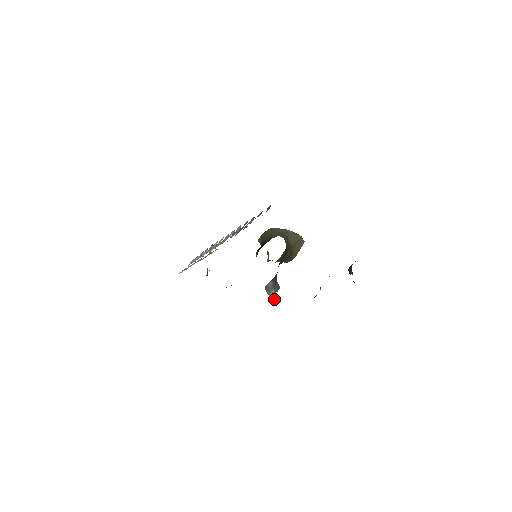
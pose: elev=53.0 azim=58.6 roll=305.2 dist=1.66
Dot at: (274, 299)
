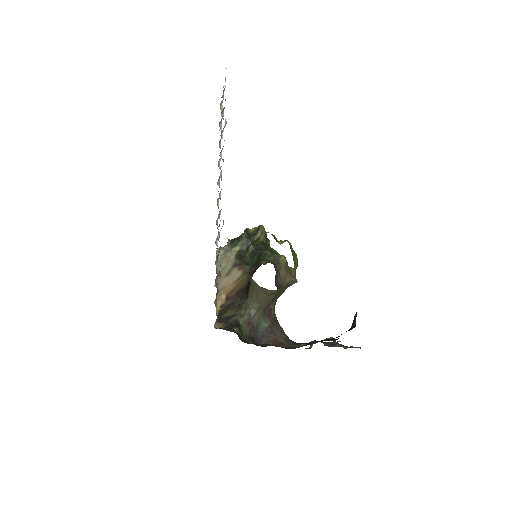
Dot at: occluded
